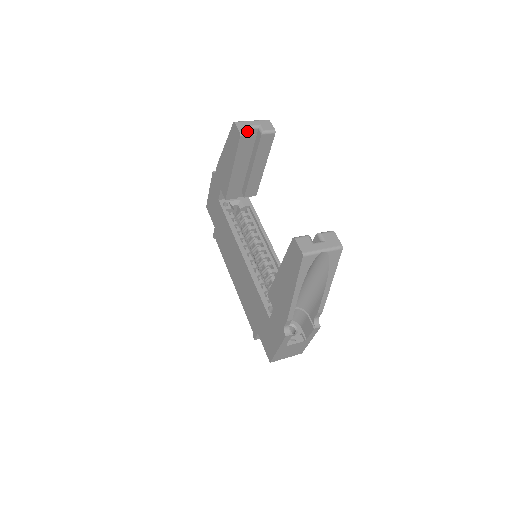
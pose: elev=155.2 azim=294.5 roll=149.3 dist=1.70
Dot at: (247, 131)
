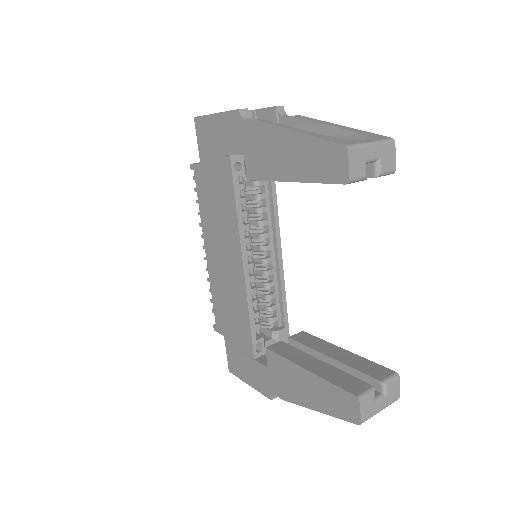
Dot at: (360, 176)
